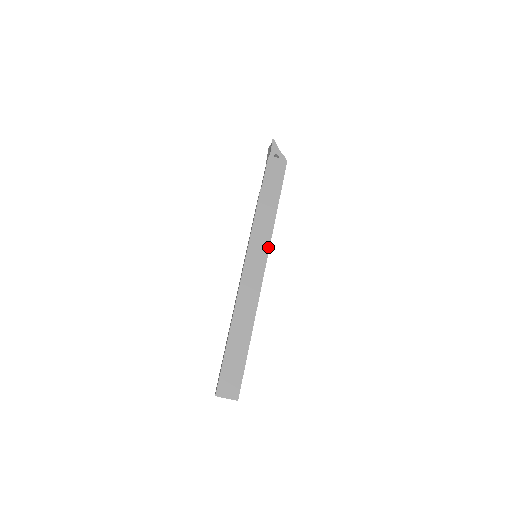
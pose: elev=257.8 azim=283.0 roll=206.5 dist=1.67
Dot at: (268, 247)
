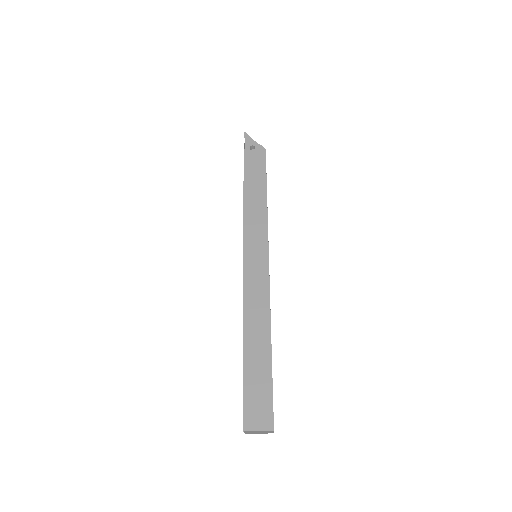
Dot at: (266, 240)
